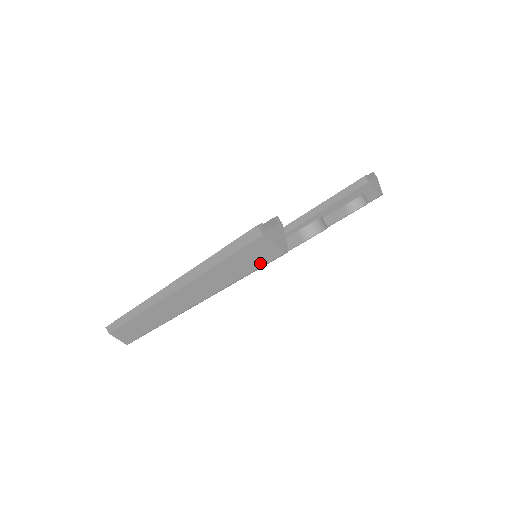
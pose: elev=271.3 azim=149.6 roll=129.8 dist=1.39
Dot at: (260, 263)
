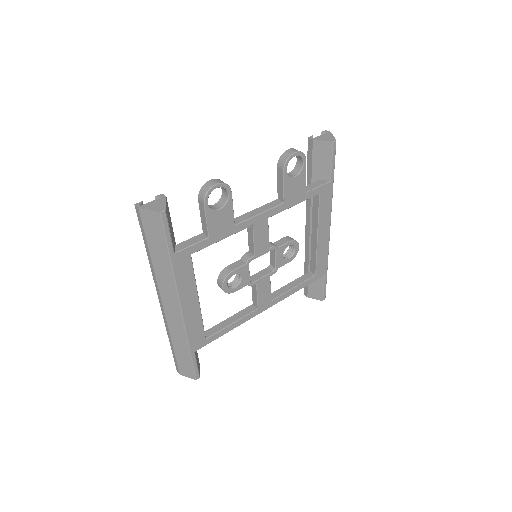
Dot at: (161, 233)
